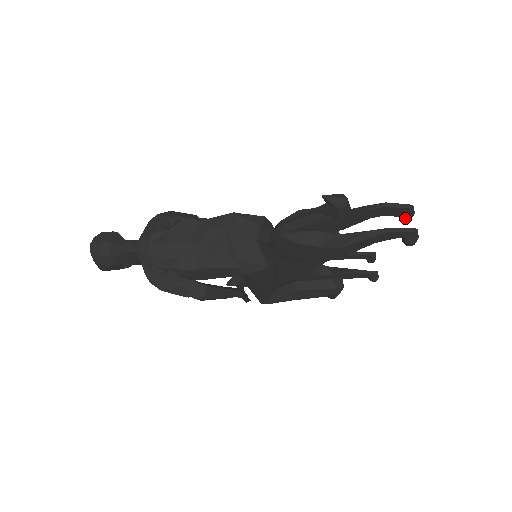
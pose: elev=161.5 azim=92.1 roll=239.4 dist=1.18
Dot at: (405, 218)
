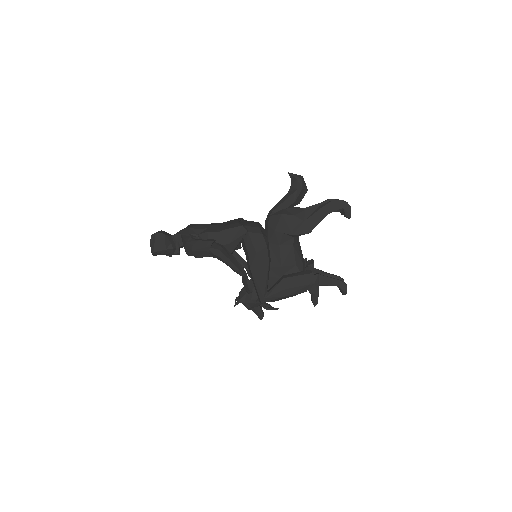
Dot at: occluded
